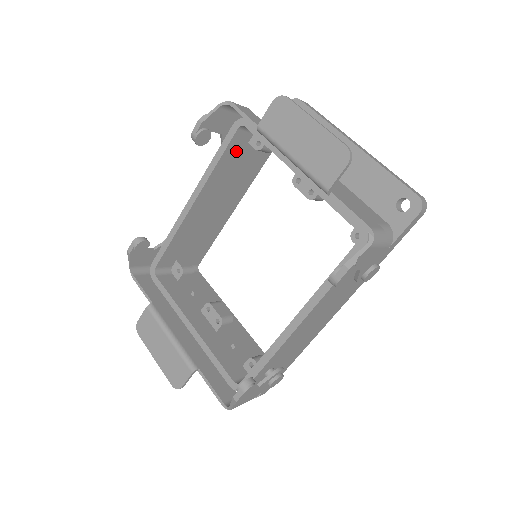
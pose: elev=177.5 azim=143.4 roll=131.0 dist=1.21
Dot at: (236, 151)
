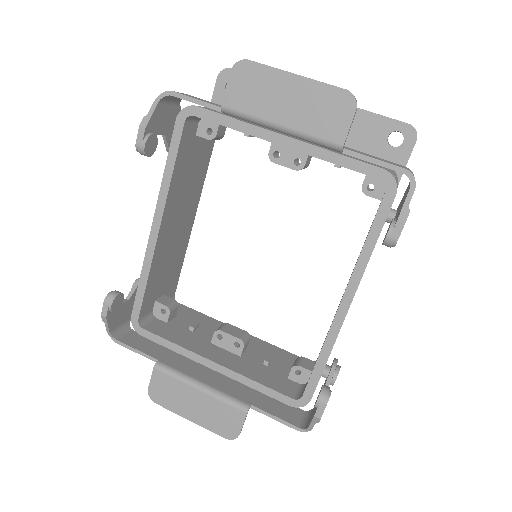
Dot at: (187, 149)
